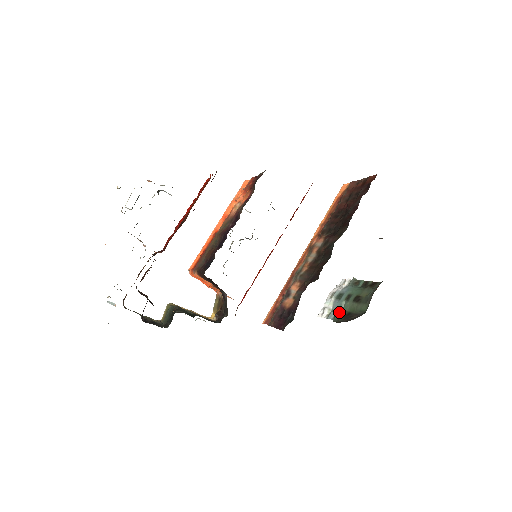
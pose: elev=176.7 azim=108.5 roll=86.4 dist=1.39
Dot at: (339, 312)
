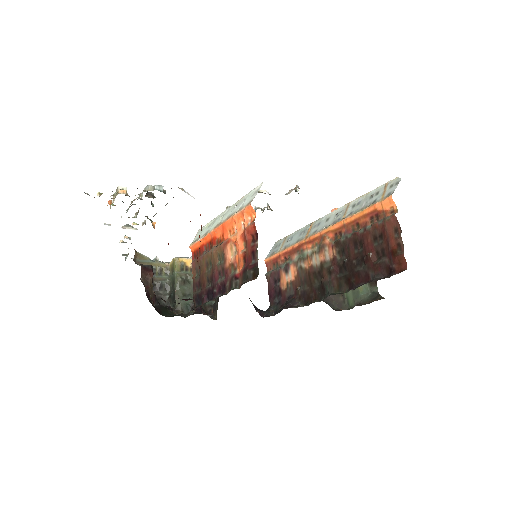
Dot at: occluded
